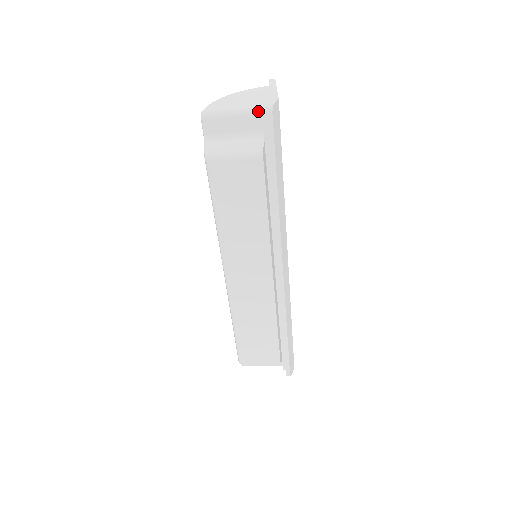
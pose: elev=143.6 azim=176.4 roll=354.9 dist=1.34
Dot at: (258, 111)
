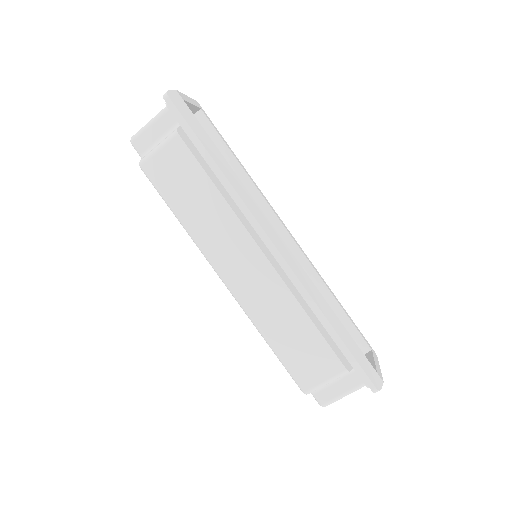
Dot at: (165, 109)
